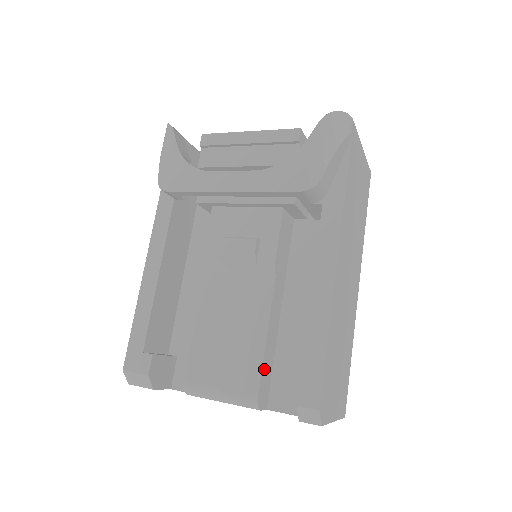
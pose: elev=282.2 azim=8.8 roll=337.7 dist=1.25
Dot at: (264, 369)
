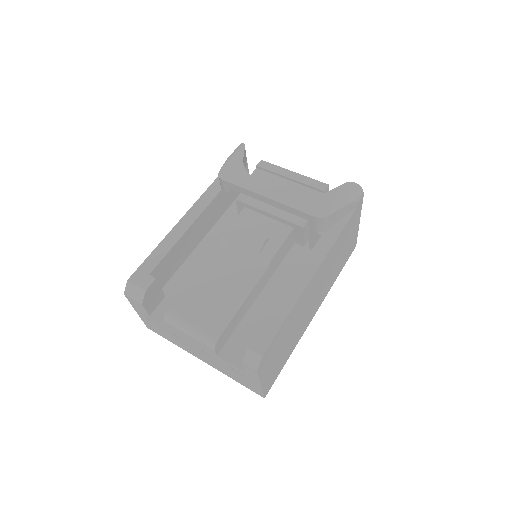
Dot at: (231, 323)
